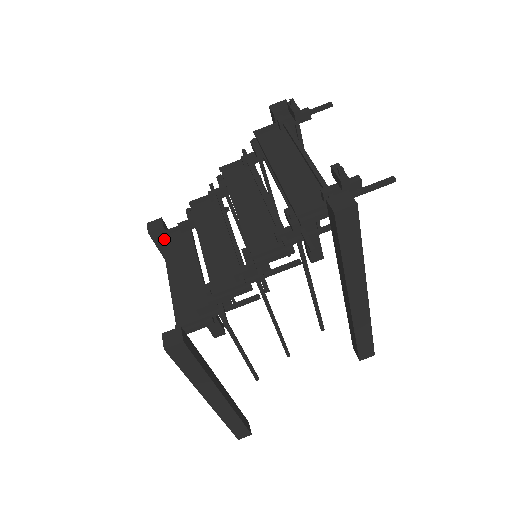
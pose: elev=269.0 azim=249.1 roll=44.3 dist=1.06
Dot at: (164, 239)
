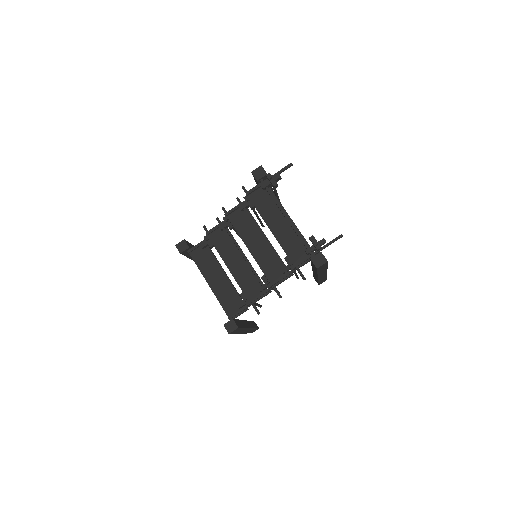
Dot at: (192, 255)
